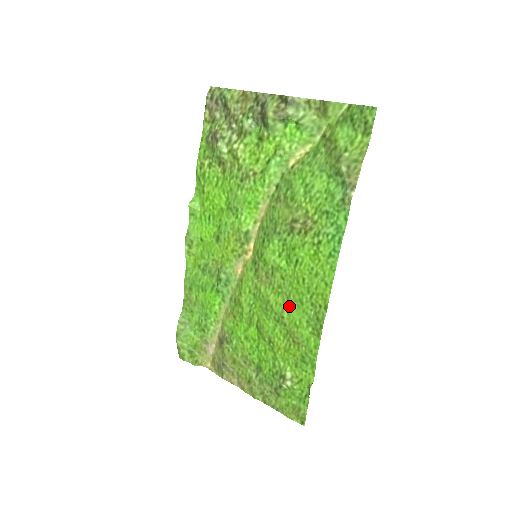
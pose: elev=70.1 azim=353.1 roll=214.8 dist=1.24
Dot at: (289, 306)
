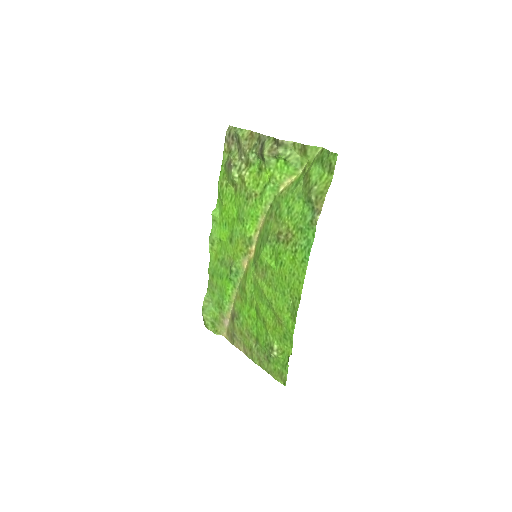
Dot at: (276, 296)
